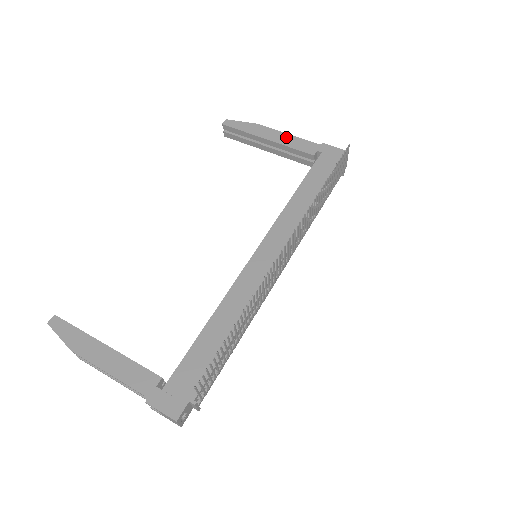
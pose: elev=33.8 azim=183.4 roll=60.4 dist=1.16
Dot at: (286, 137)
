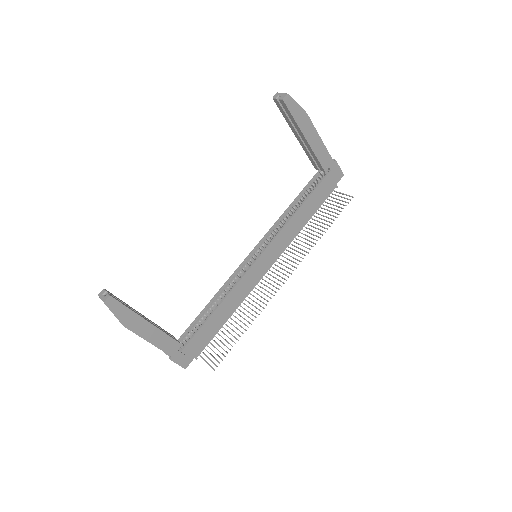
Dot at: (318, 142)
